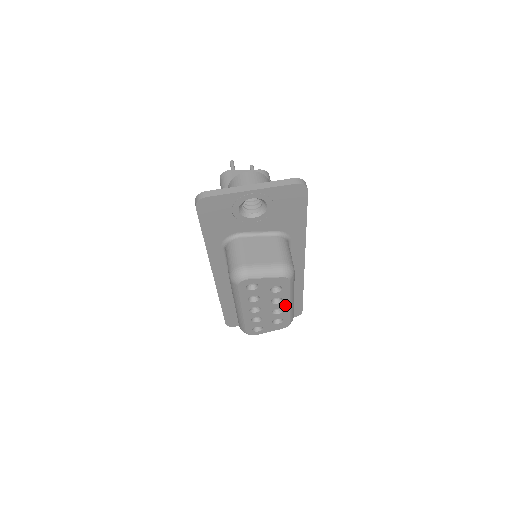
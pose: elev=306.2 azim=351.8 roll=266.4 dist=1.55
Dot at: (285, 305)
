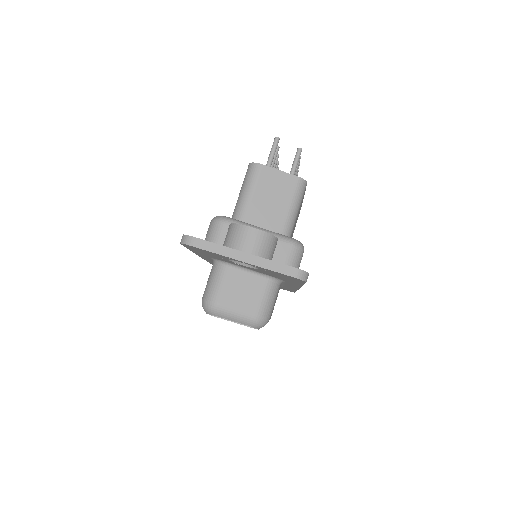
Dot at: occluded
